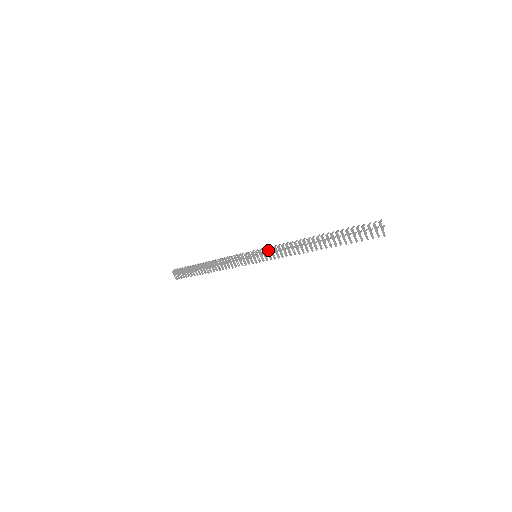
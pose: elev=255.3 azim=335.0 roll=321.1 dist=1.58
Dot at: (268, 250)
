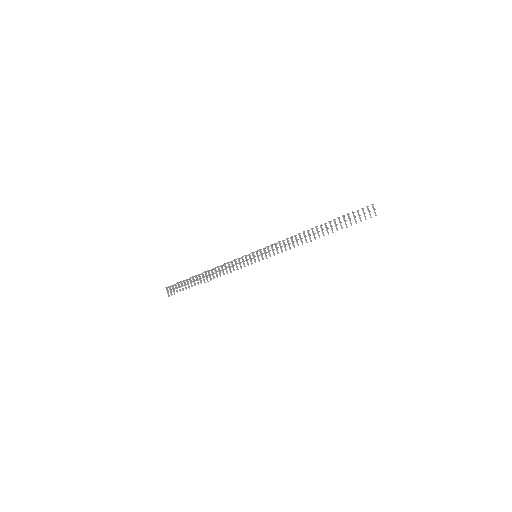
Dot at: occluded
